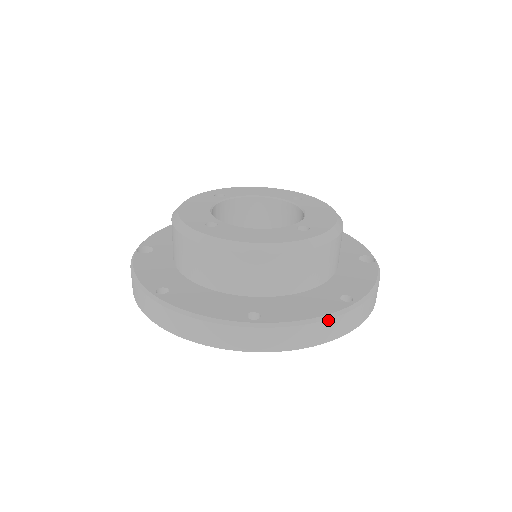
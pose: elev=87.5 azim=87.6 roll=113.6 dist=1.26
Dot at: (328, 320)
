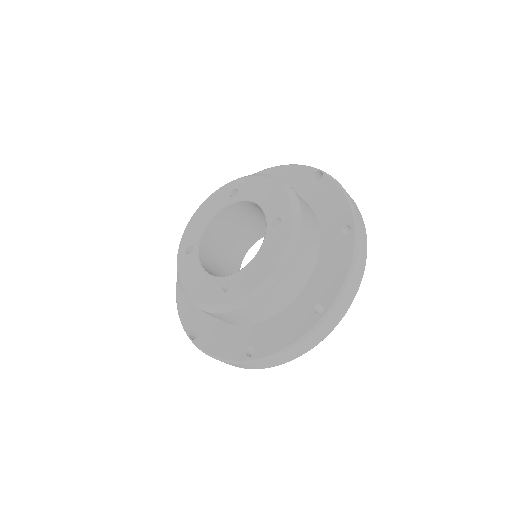
Dot at: (356, 259)
